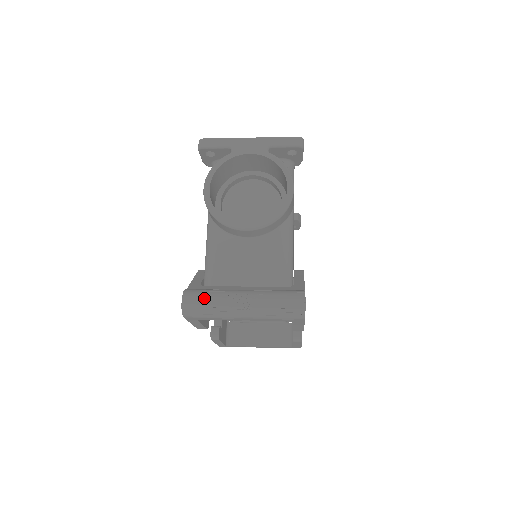
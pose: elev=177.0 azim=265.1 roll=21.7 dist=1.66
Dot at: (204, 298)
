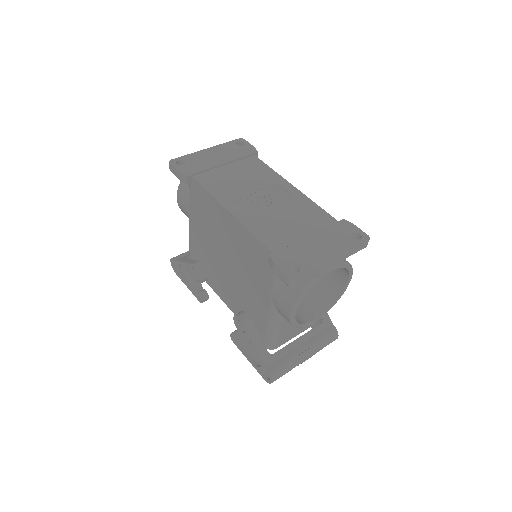
Dot at: (285, 372)
